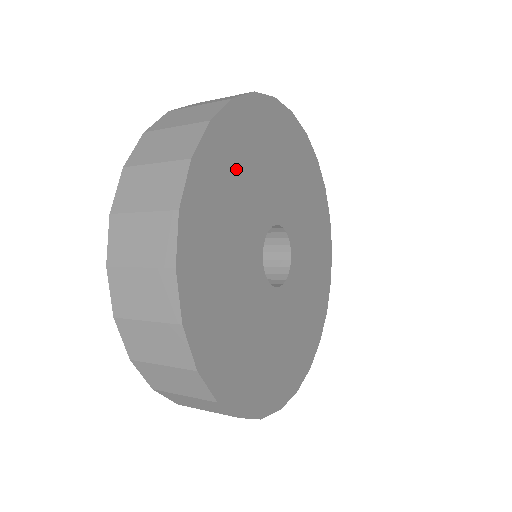
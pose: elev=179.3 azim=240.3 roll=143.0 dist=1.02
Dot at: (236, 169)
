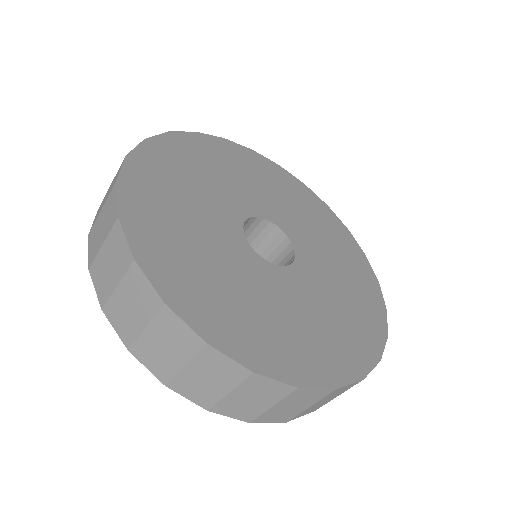
Dot at: (259, 175)
